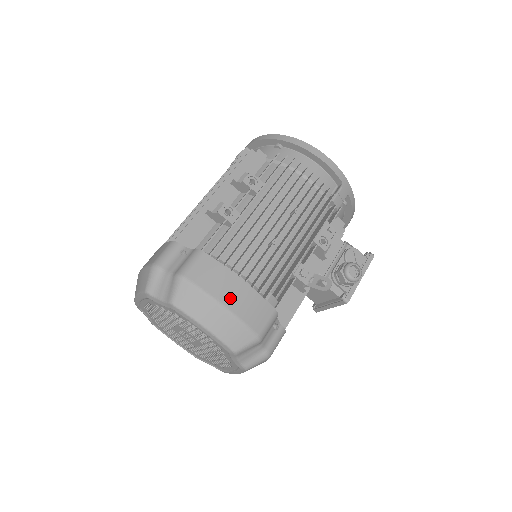
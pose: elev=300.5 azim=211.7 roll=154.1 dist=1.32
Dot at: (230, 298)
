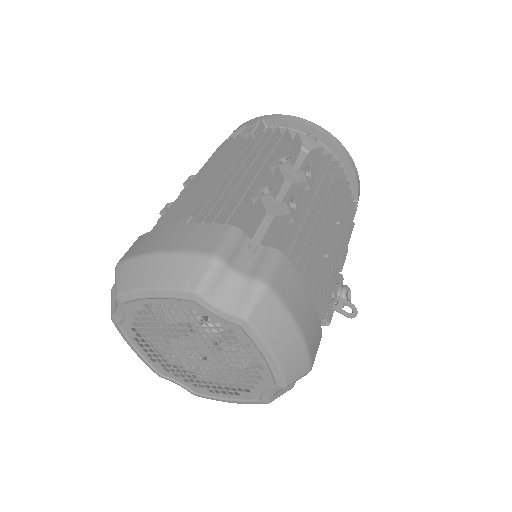
Dot at: (305, 320)
